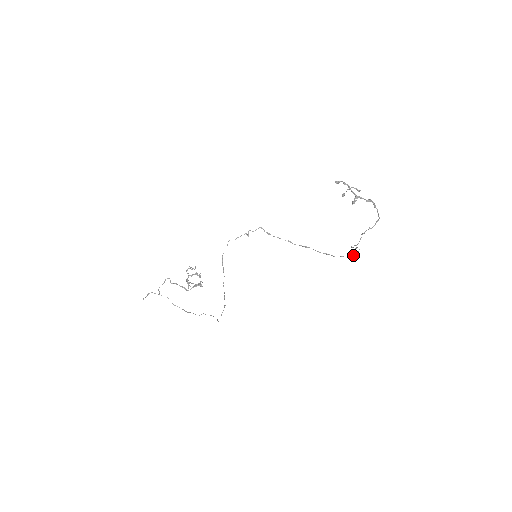
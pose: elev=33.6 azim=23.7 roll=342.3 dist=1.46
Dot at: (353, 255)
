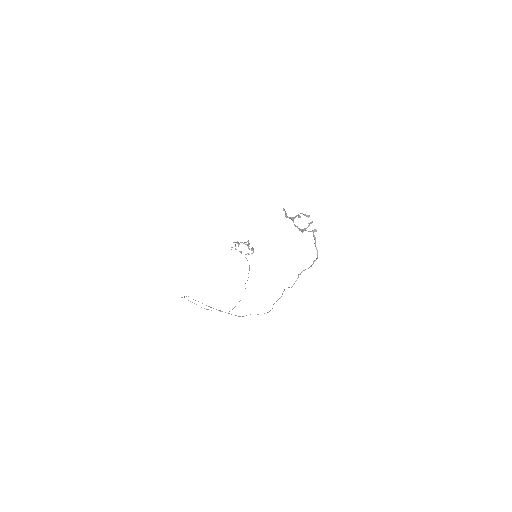
Dot at: occluded
